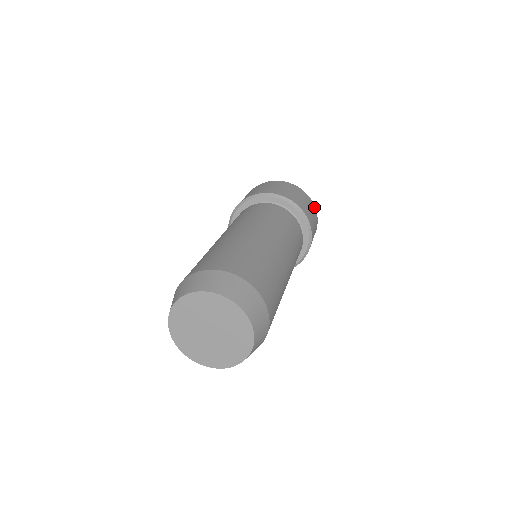
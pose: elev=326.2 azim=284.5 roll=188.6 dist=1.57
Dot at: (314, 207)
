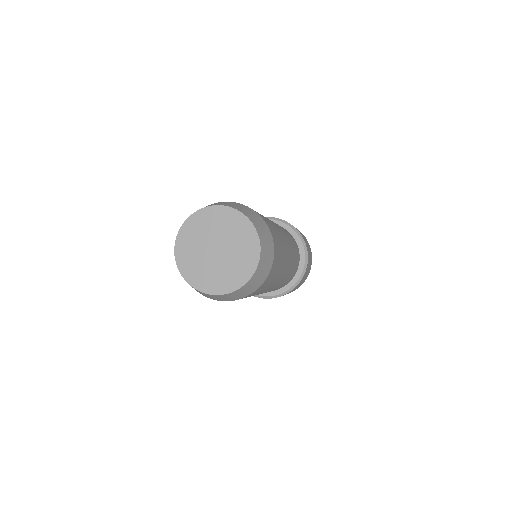
Dot at: occluded
